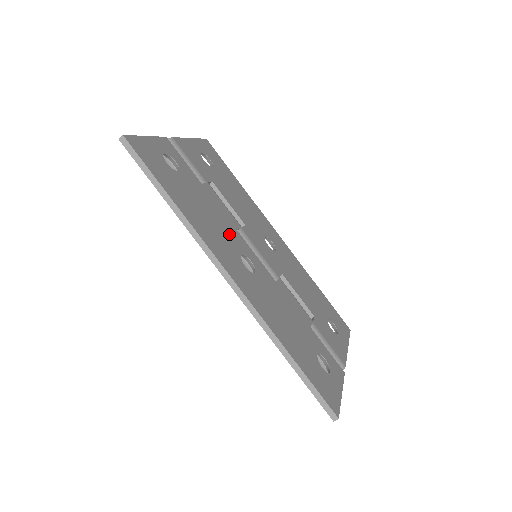
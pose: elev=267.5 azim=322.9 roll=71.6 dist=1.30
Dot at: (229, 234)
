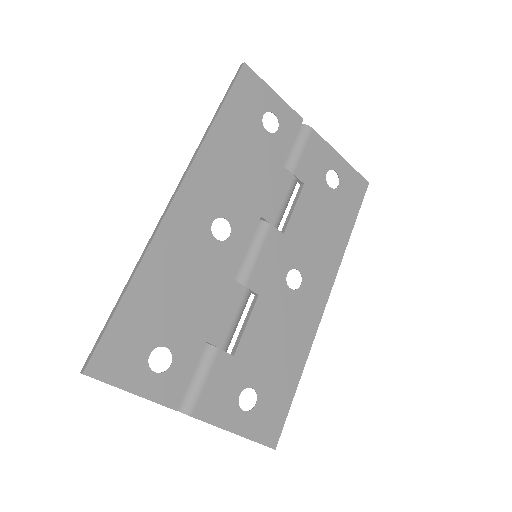
Dot at: (242, 201)
